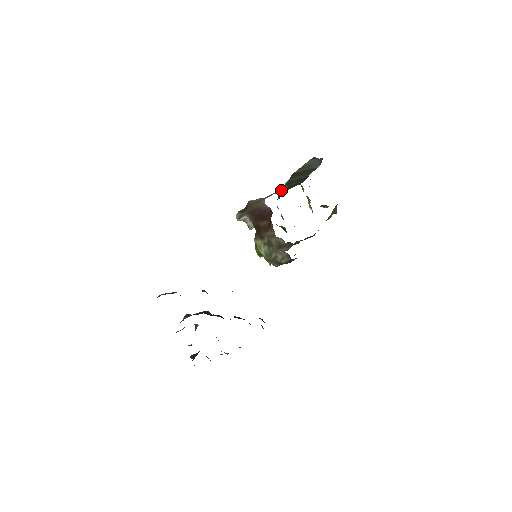
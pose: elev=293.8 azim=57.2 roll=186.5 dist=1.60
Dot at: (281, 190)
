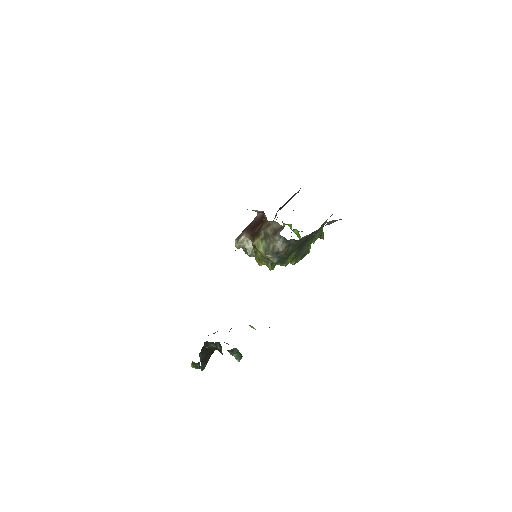
Dot at: occluded
